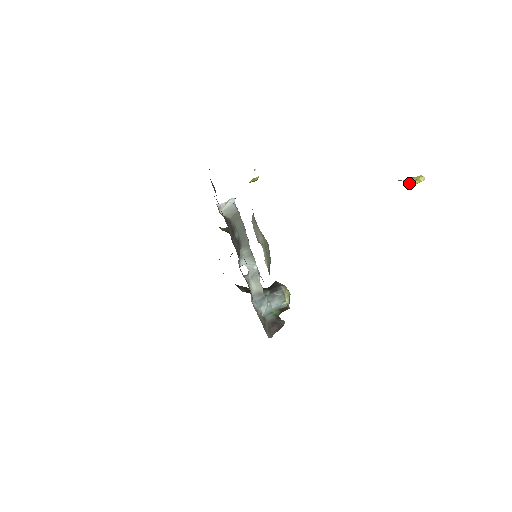
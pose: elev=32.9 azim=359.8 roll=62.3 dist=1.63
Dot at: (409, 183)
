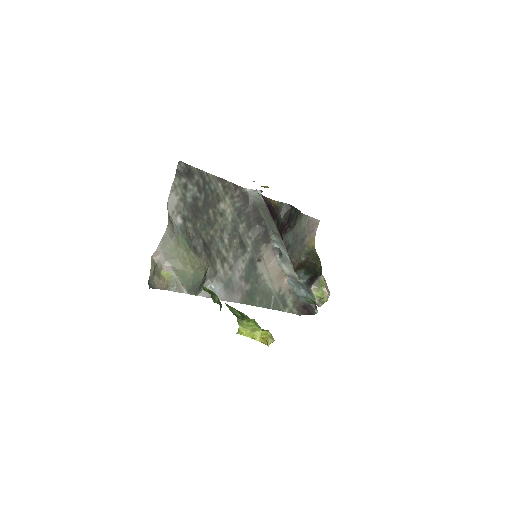
Dot at: (249, 335)
